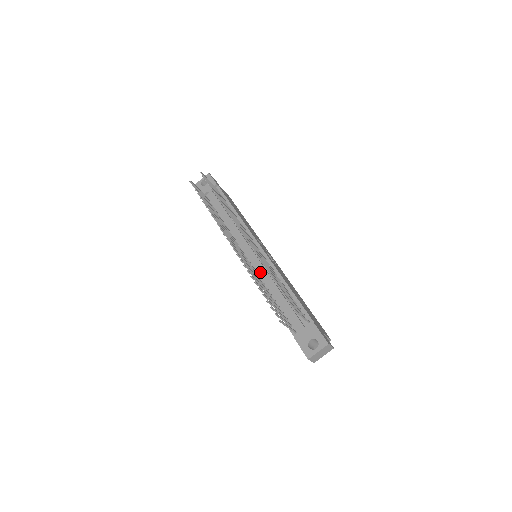
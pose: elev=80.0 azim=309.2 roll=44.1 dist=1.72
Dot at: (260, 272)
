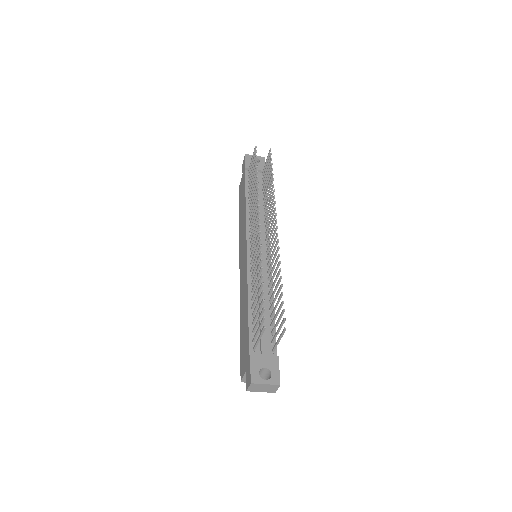
Dot at: (255, 271)
